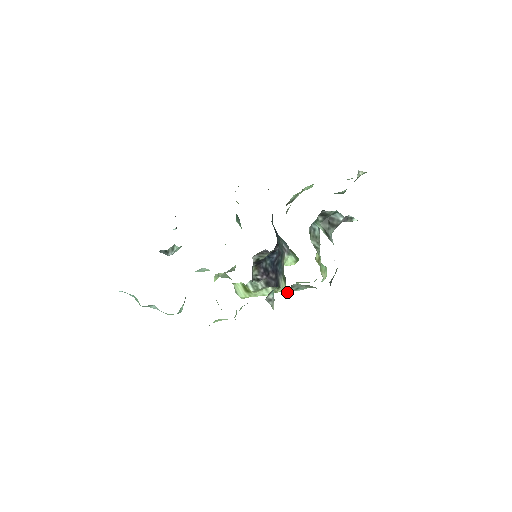
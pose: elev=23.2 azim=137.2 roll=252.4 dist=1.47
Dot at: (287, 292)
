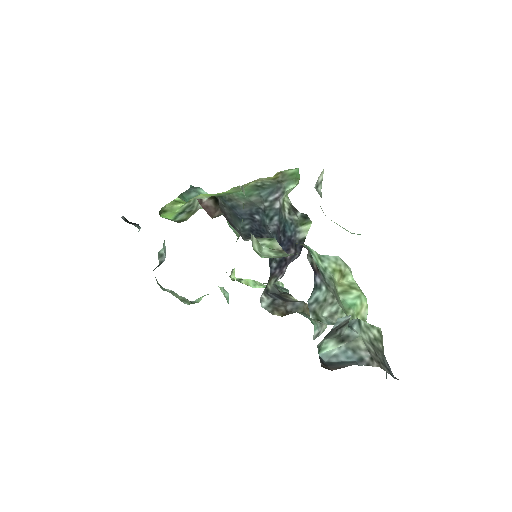
Dot at: occluded
